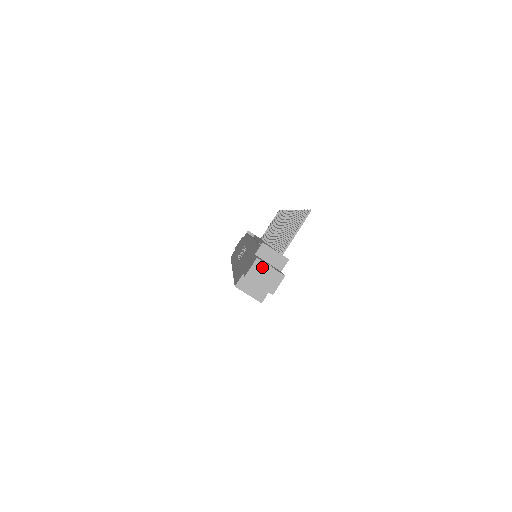
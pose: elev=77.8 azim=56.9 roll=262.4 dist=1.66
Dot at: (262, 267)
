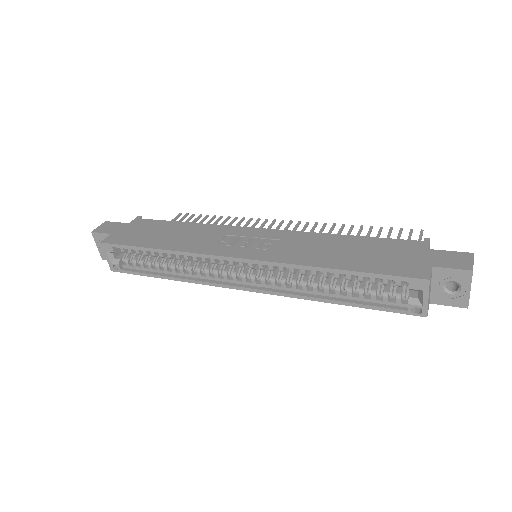
Dot at: occluded
